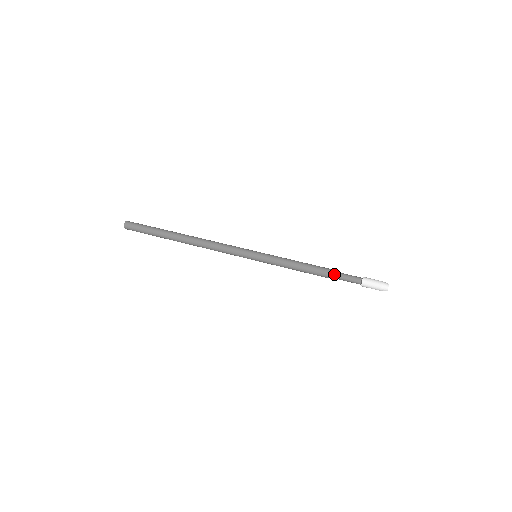
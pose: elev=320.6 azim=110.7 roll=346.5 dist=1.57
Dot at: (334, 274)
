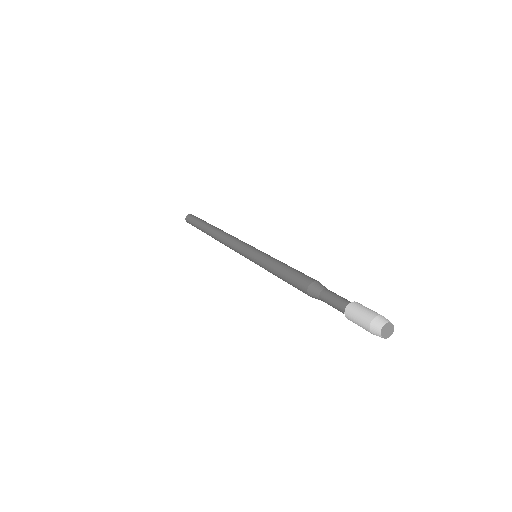
Dot at: (323, 286)
